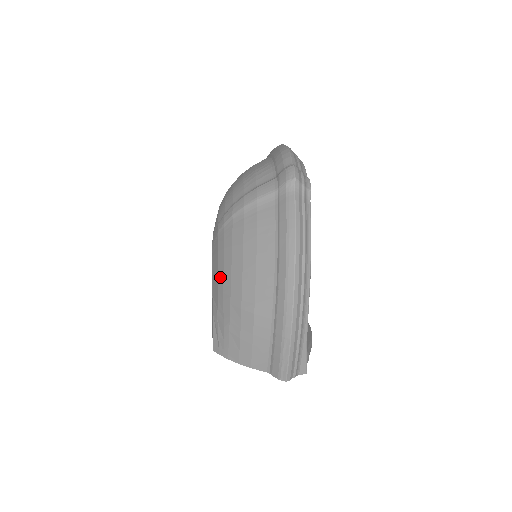
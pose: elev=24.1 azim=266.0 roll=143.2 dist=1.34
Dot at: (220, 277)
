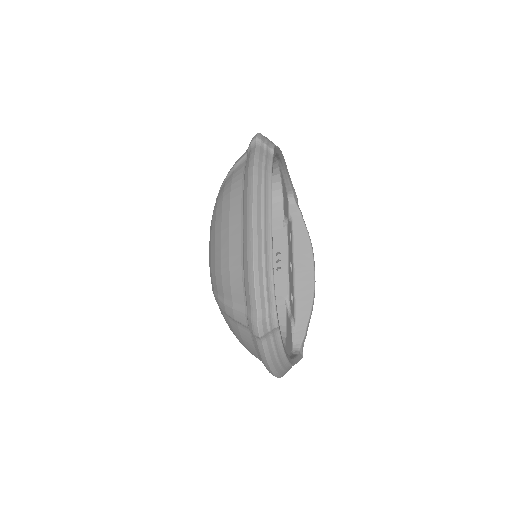
Dot at: occluded
